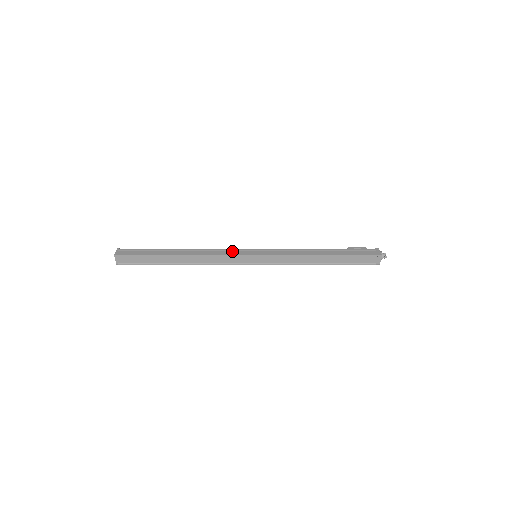
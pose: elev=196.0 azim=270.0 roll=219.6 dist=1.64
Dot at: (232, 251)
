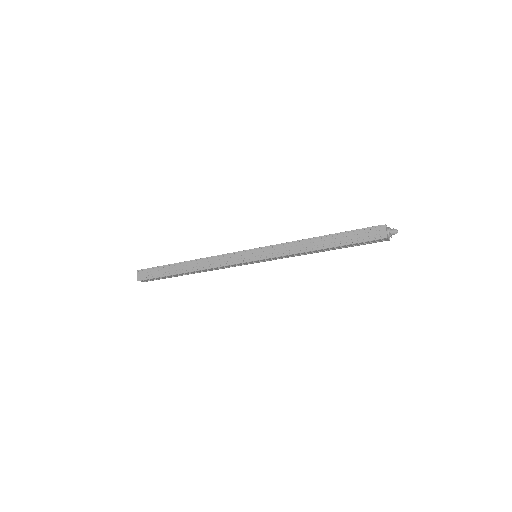
Dot at: occluded
